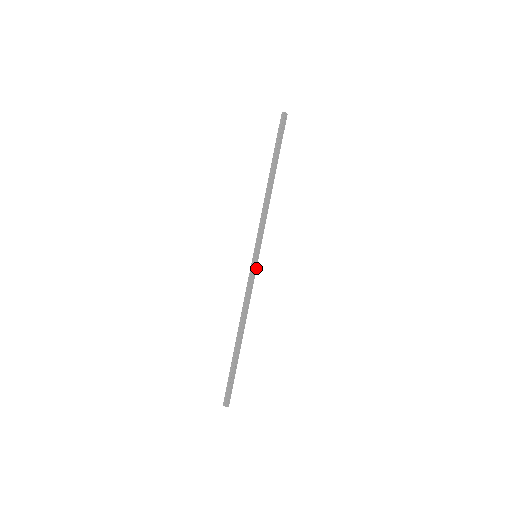
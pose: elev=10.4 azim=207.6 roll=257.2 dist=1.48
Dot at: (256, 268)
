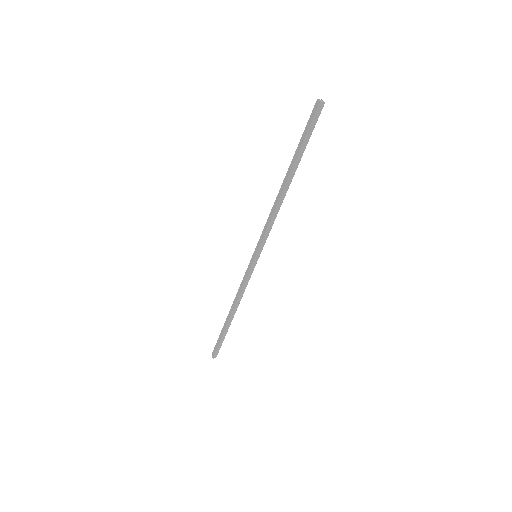
Dot at: occluded
